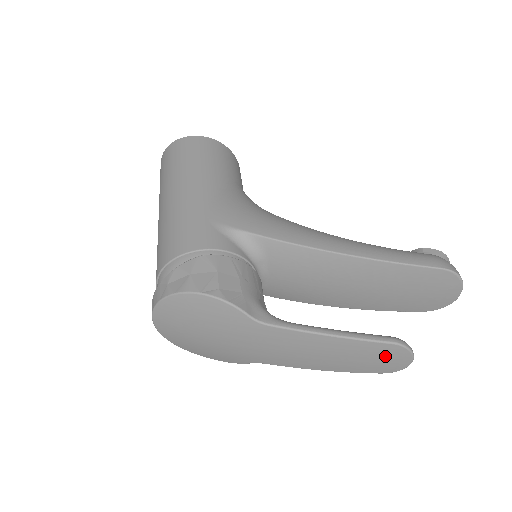
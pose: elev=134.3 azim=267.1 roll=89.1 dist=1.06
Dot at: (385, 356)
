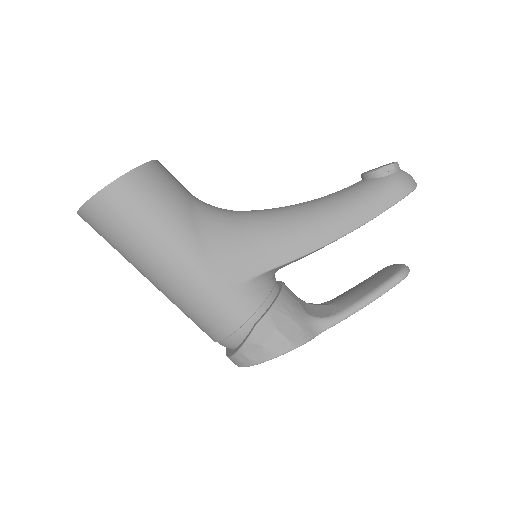
Dot at: occluded
